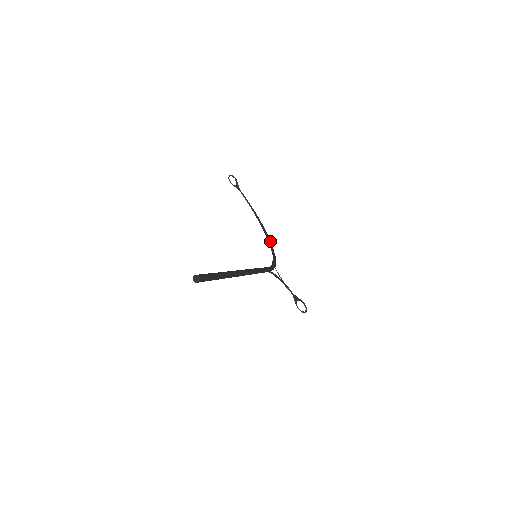
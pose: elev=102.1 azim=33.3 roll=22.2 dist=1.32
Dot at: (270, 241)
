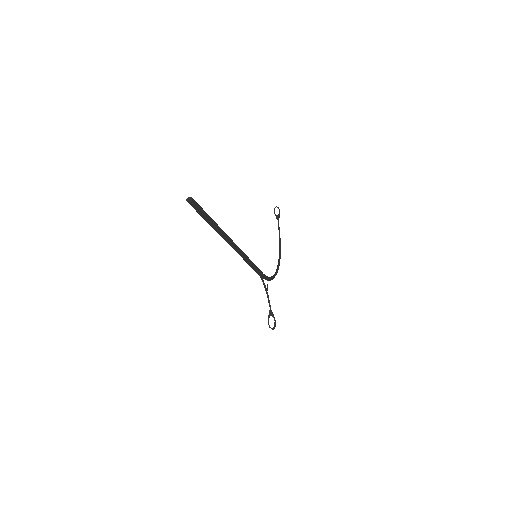
Dot at: occluded
